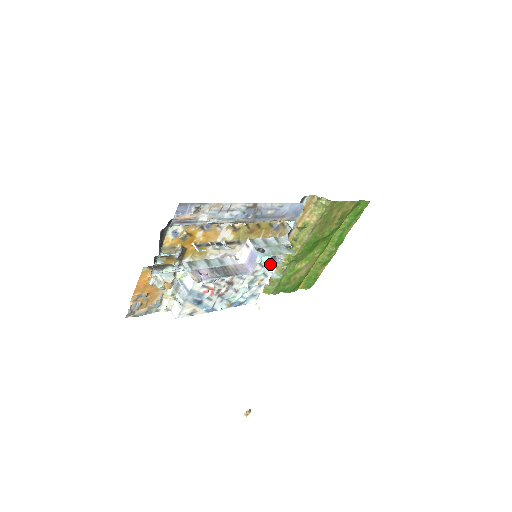
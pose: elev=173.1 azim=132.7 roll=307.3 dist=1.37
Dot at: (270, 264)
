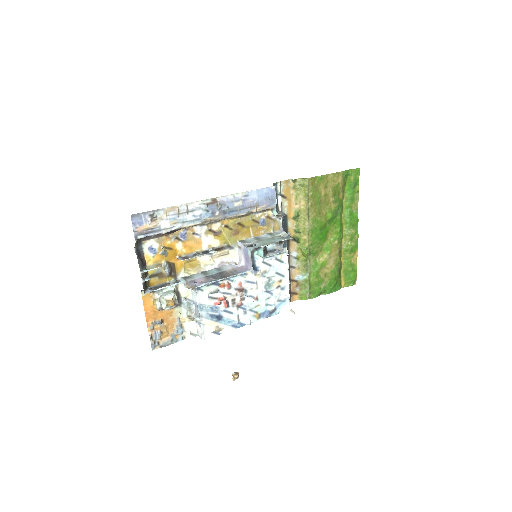
Dot at: (268, 256)
